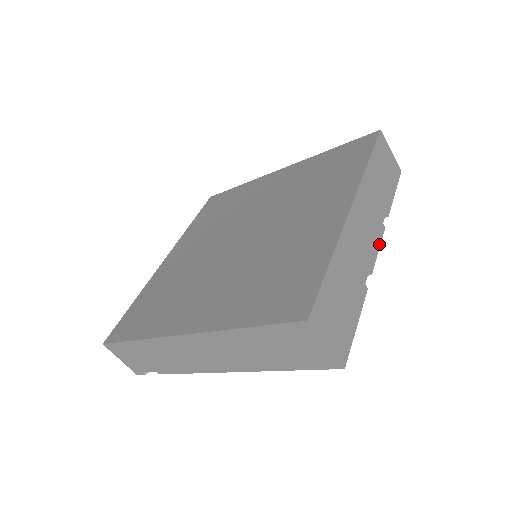
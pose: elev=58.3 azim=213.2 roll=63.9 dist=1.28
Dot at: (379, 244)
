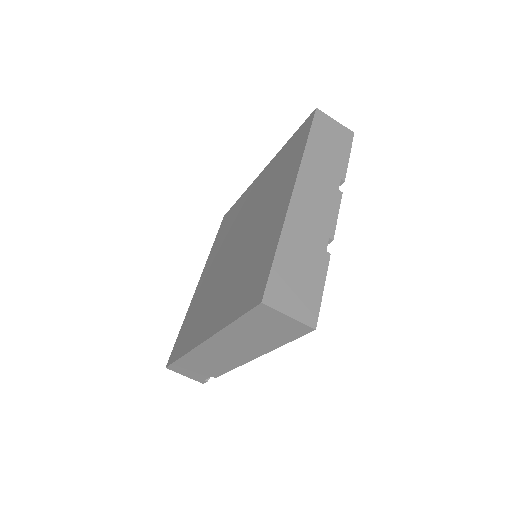
Dot at: (337, 210)
